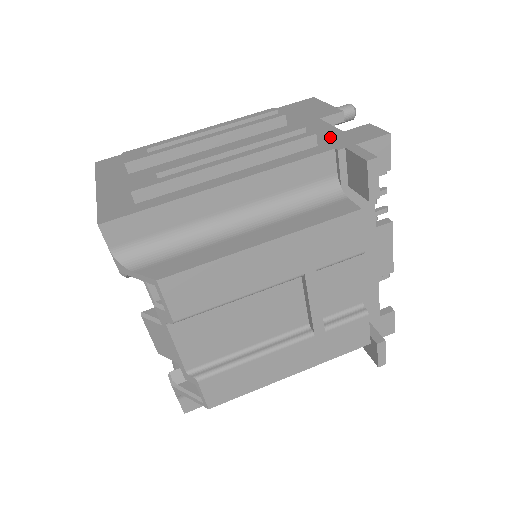
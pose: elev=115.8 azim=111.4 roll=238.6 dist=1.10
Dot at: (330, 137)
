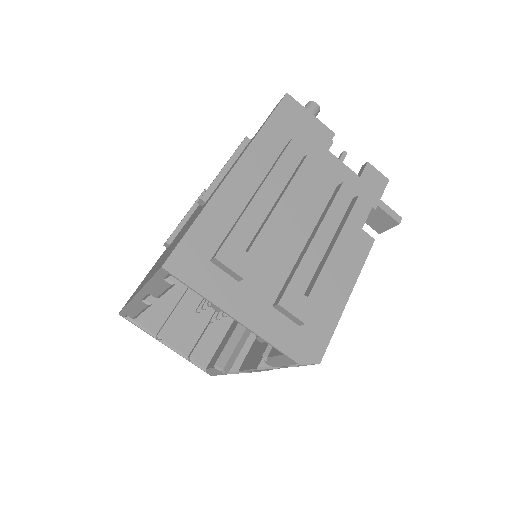
Dot at: (358, 188)
